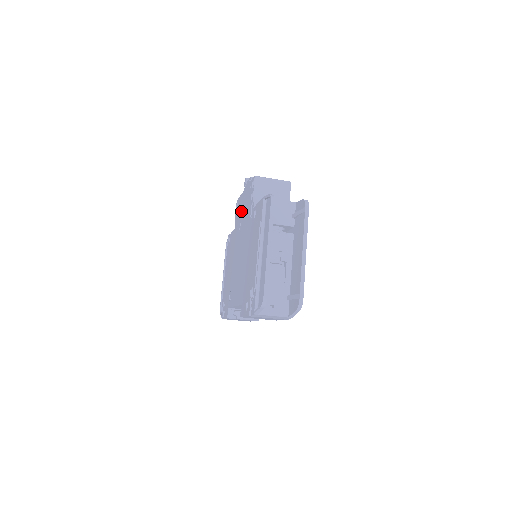
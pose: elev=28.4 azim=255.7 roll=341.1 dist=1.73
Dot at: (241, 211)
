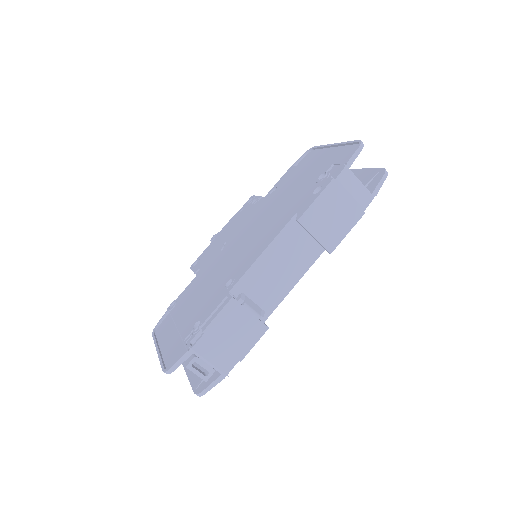
Dot at: (220, 241)
